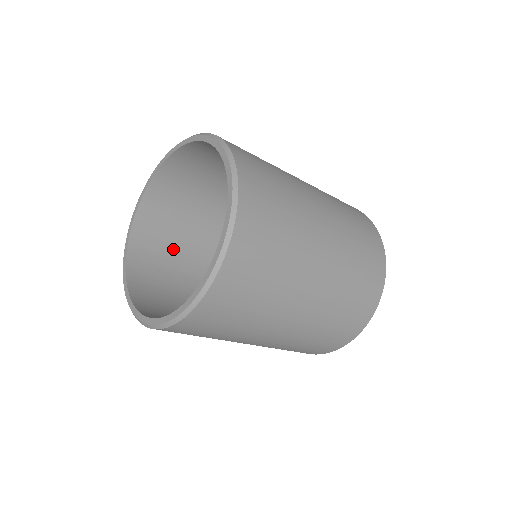
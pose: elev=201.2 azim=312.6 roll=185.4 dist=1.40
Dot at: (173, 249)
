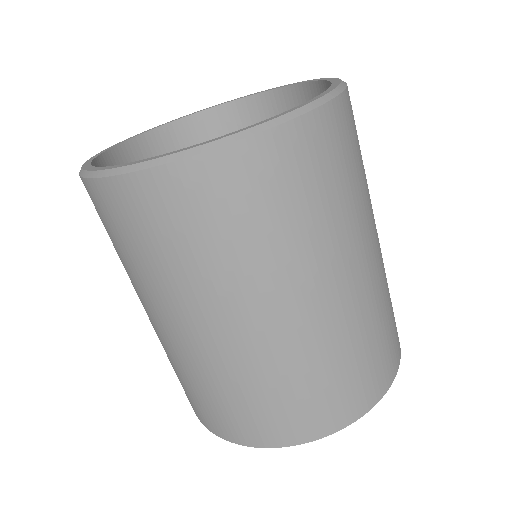
Dot at: occluded
